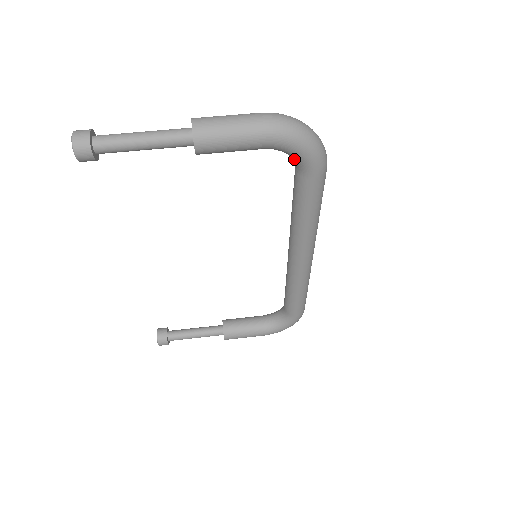
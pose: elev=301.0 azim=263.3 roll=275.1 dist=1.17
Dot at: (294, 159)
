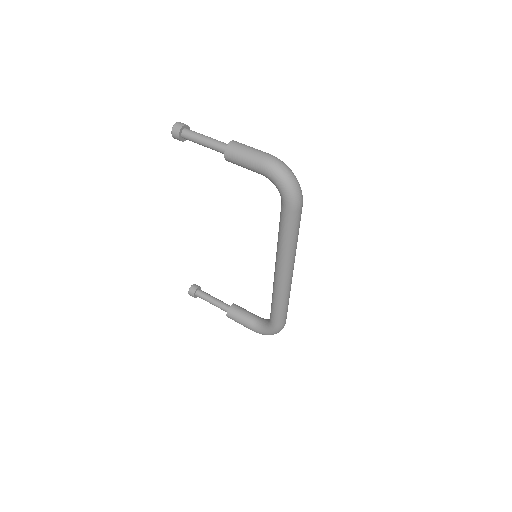
Dot at: (278, 190)
